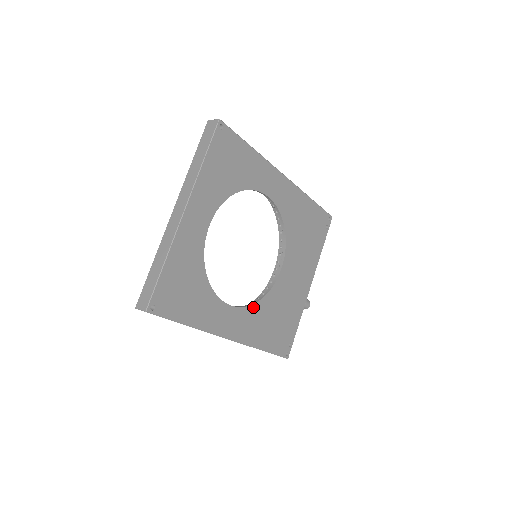
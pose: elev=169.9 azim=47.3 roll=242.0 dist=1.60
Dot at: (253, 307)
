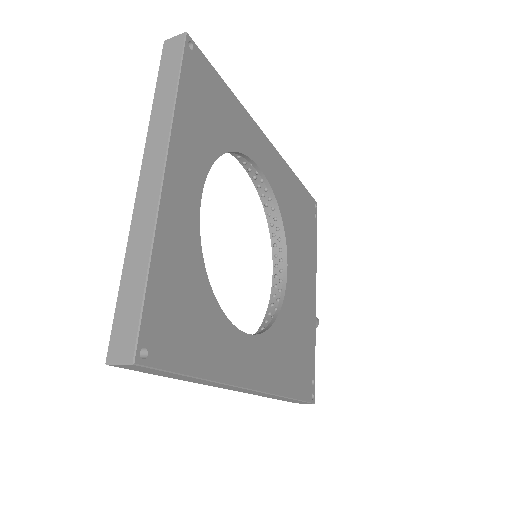
Dot at: (270, 333)
